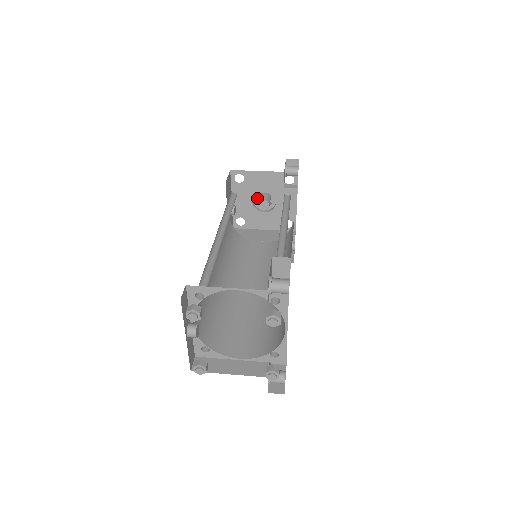
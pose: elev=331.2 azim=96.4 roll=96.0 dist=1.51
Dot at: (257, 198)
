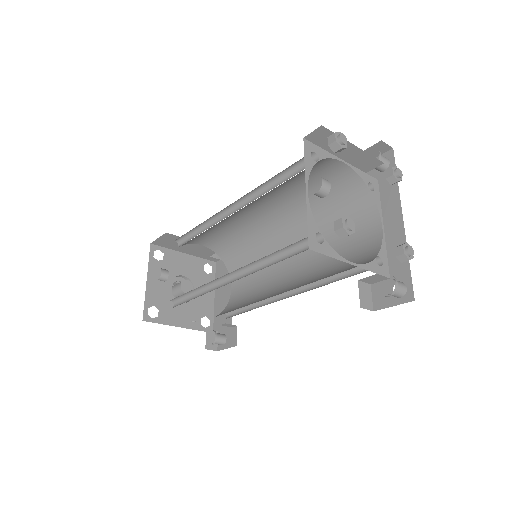
Dot at: (170, 288)
